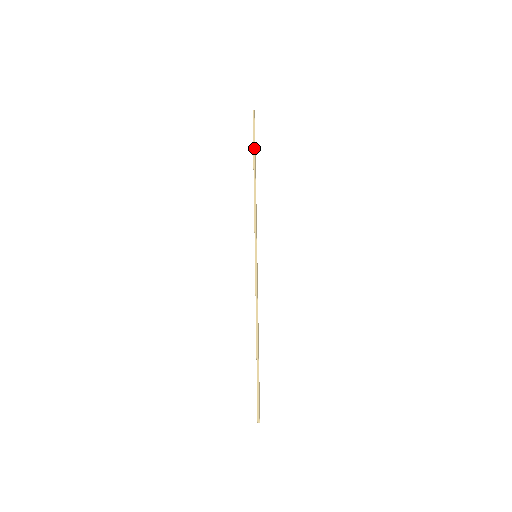
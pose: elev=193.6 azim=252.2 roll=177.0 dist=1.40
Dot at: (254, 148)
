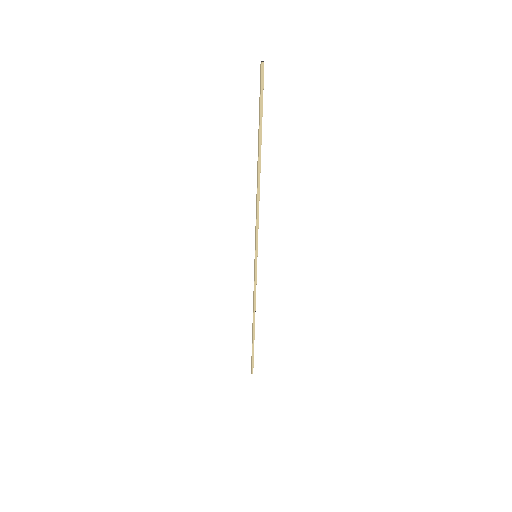
Dot at: (259, 127)
